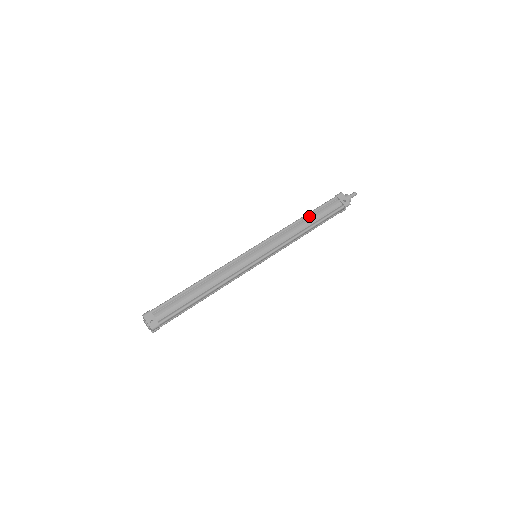
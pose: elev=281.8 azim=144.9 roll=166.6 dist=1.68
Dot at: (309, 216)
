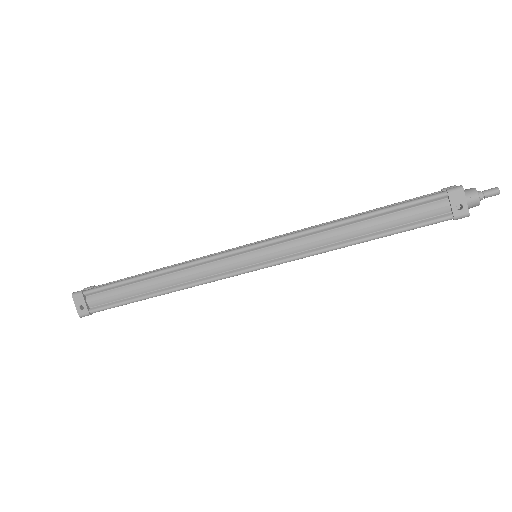
Dot at: (372, 217)
